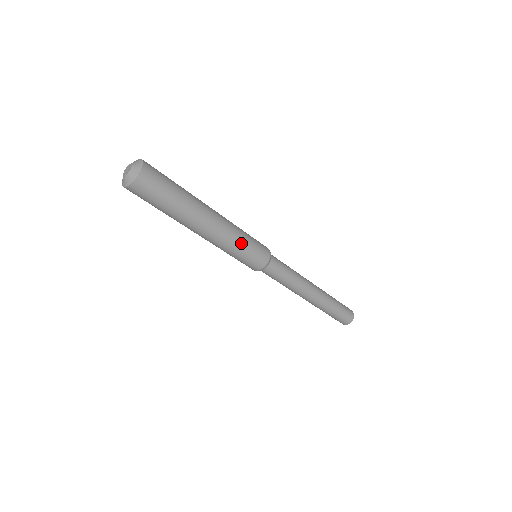
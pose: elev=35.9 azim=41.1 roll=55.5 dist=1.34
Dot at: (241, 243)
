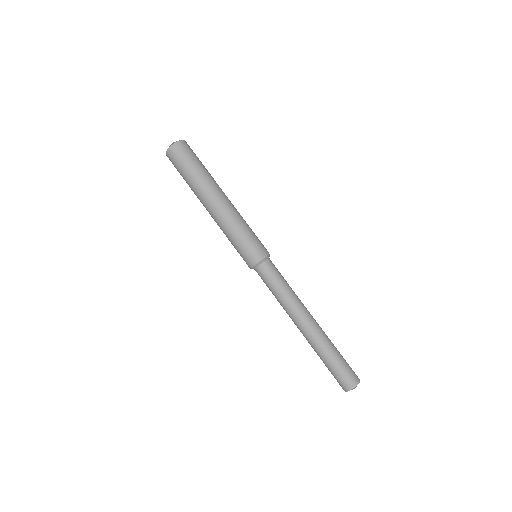
Dot at: occluded
